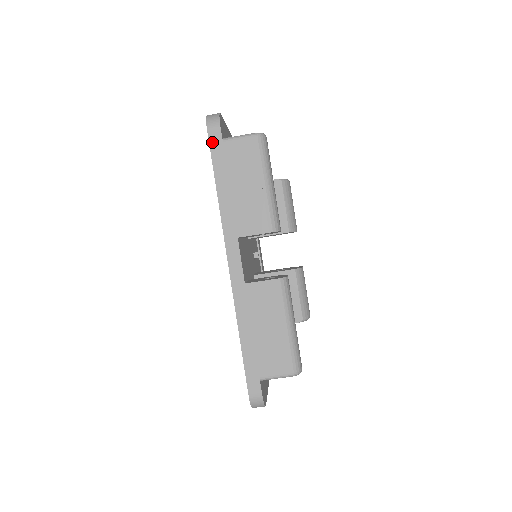
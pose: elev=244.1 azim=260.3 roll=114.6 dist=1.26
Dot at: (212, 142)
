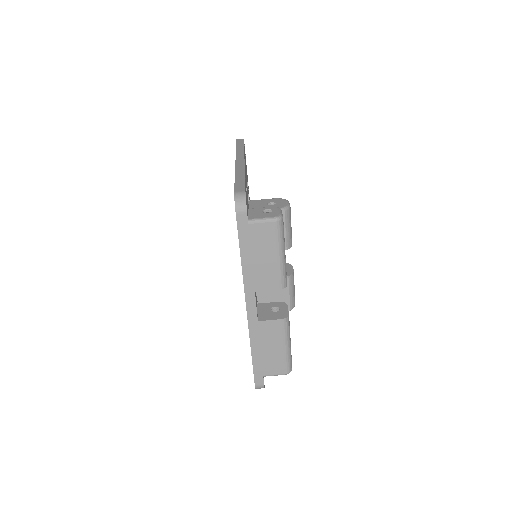
Dot at: (239, 223)
